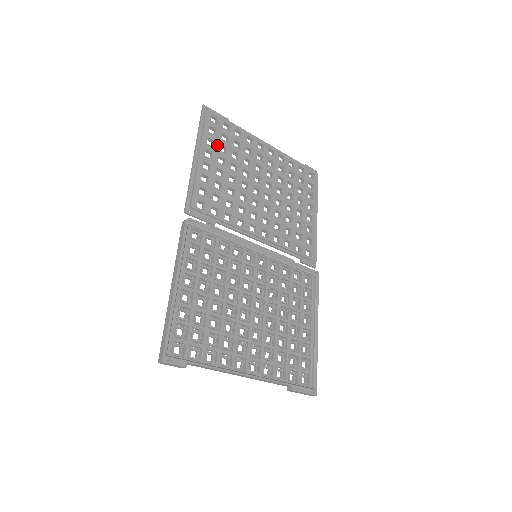
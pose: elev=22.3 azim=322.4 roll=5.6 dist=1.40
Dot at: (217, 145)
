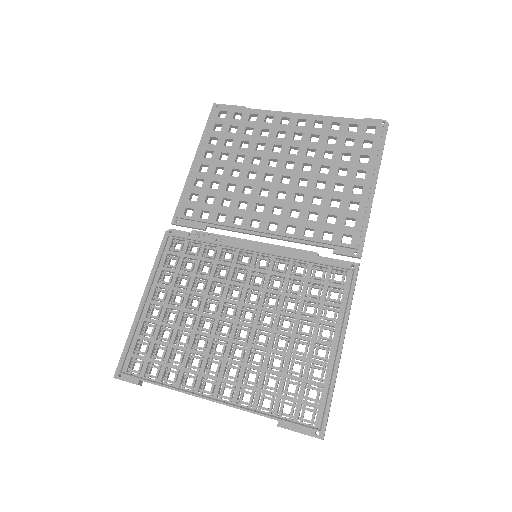
Dot at: (221, 141)
